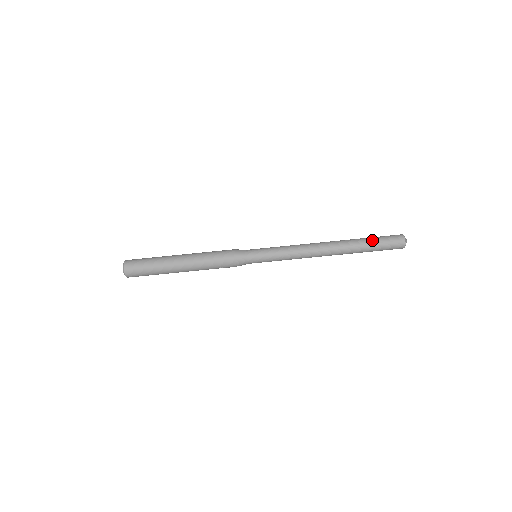
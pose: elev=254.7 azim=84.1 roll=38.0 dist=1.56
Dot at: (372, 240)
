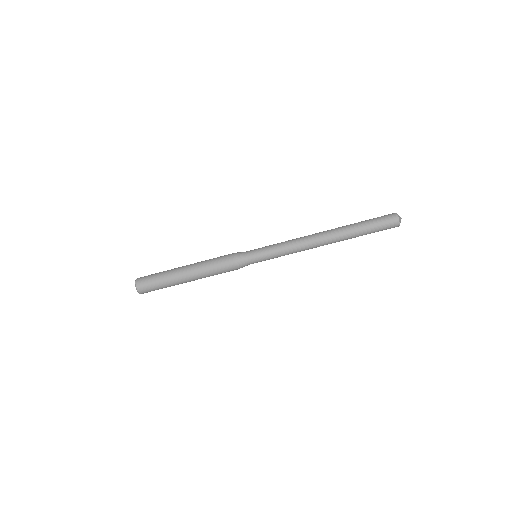
Dot at: (365, 223)
